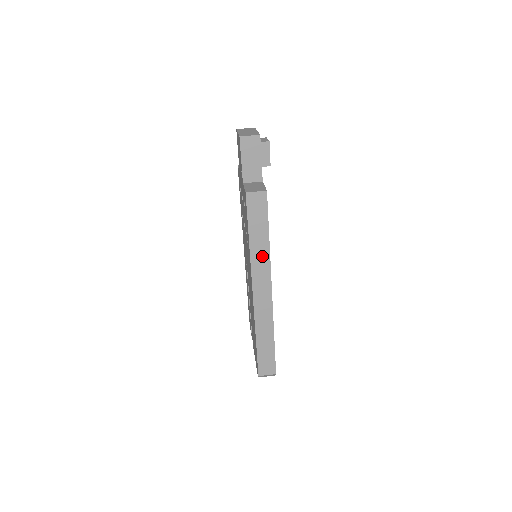
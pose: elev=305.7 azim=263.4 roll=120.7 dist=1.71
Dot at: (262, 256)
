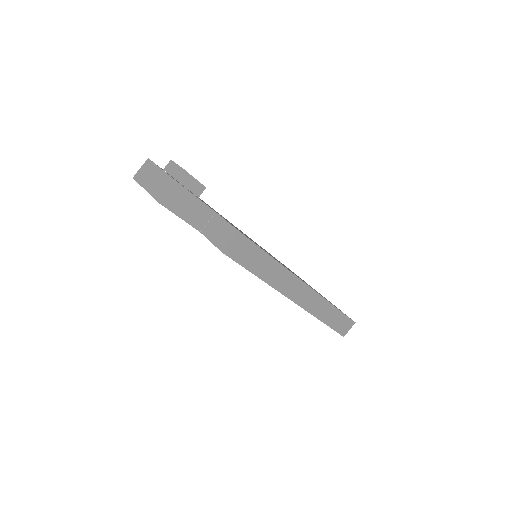
Dot at: (279, 275)
